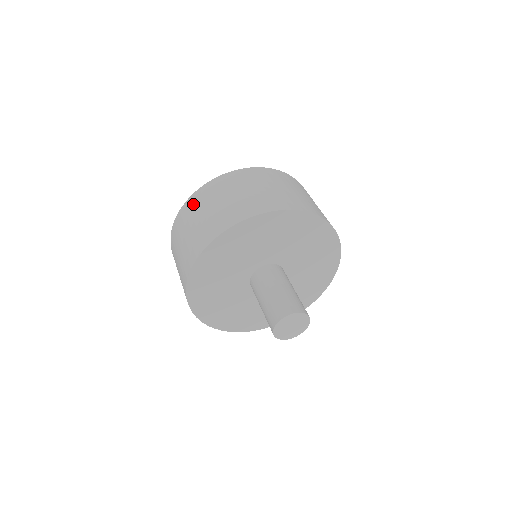
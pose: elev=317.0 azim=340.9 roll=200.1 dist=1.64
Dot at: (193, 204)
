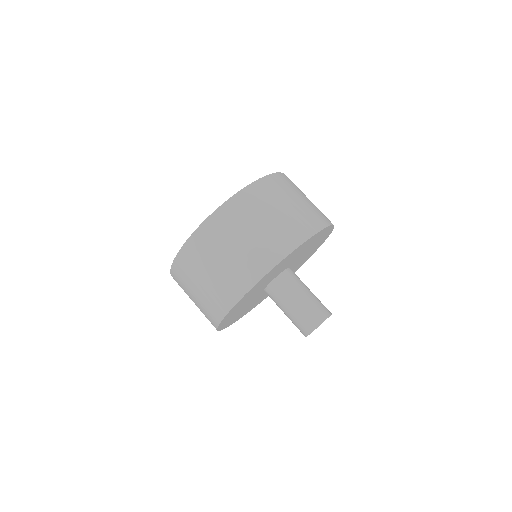
Dot at: (187, 263)
